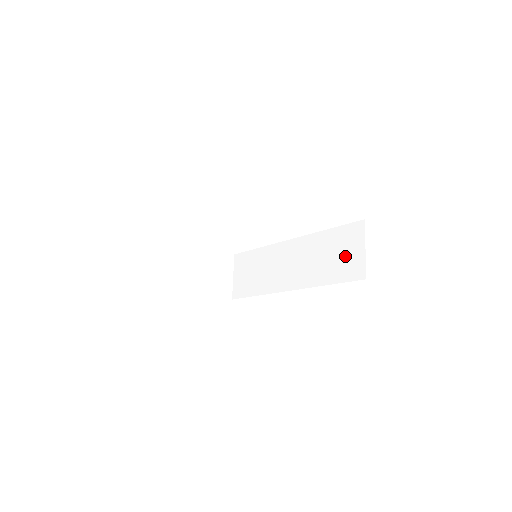
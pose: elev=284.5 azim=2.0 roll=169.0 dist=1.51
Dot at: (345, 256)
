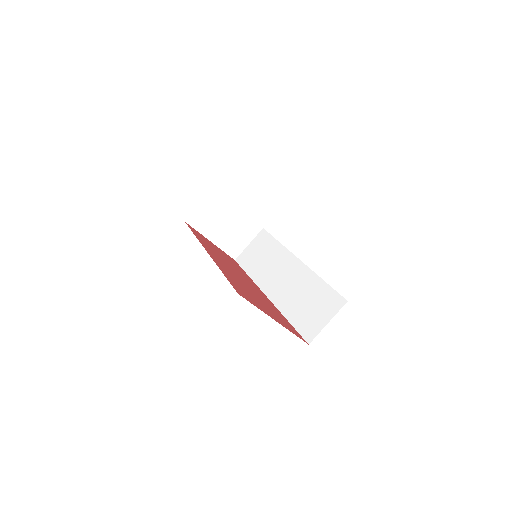
Dot at: (314, 313)
